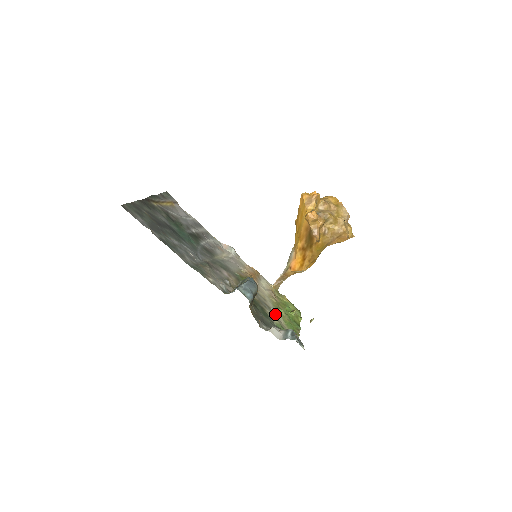
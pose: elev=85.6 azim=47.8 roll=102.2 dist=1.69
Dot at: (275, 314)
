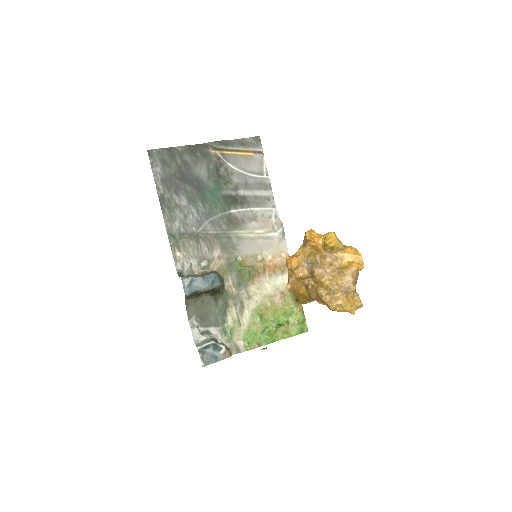
Dot at: (243, 317)
